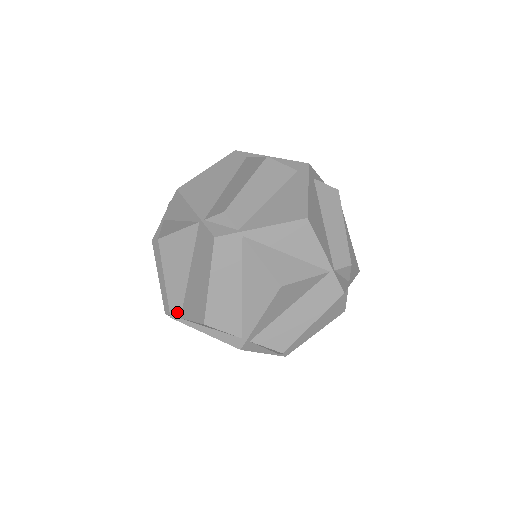
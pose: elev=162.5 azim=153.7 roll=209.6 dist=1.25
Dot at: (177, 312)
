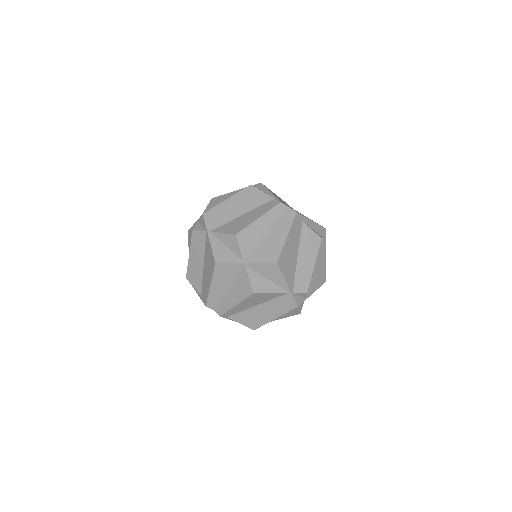
Dot at: (228, 315)
